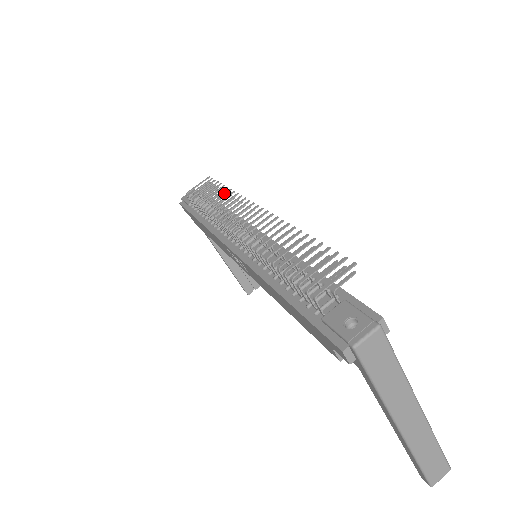
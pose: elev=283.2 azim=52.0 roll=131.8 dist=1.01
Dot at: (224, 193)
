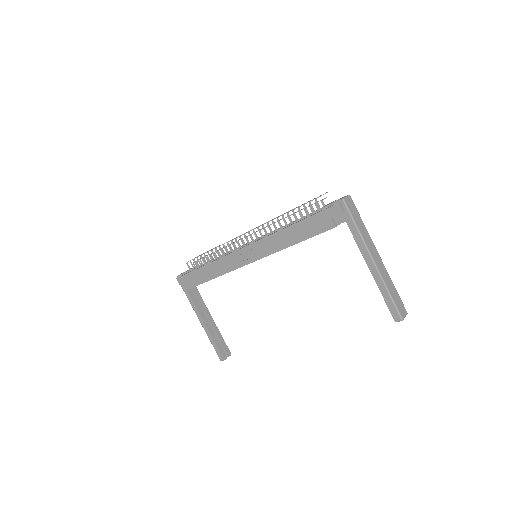
Dot at: occluded
